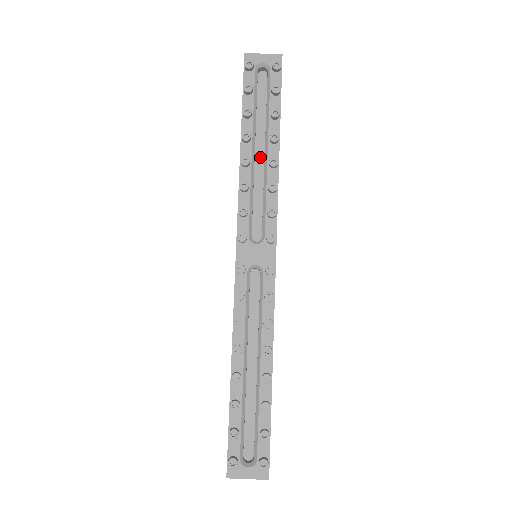
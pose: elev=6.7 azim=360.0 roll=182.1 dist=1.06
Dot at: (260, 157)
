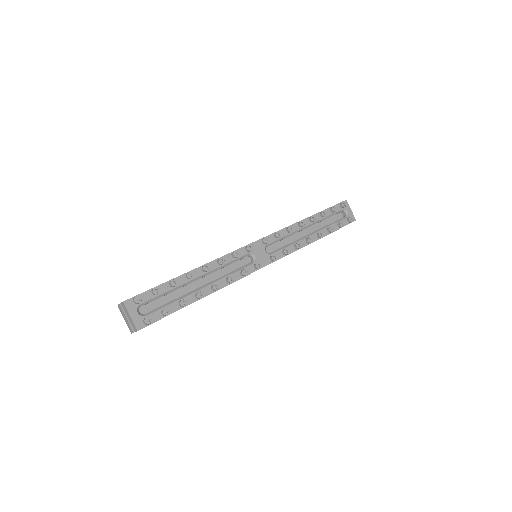
Dot at: (305, 233)
